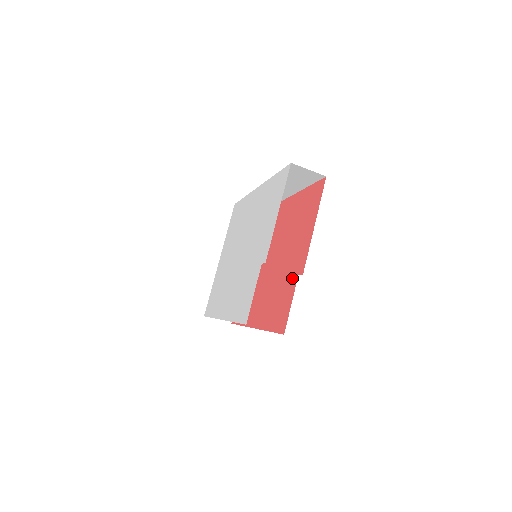
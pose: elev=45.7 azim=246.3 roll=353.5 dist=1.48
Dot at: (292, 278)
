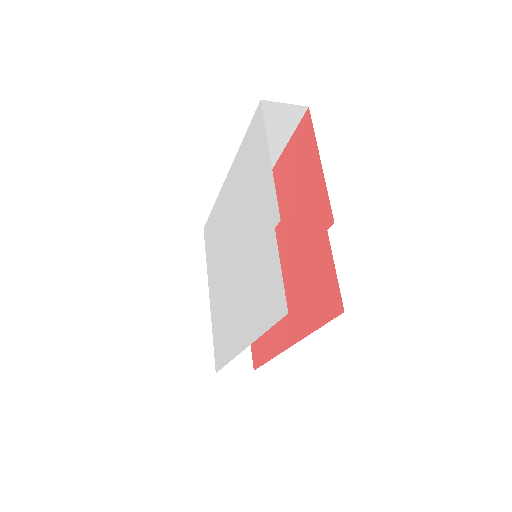
Dot at: (319, 242)
